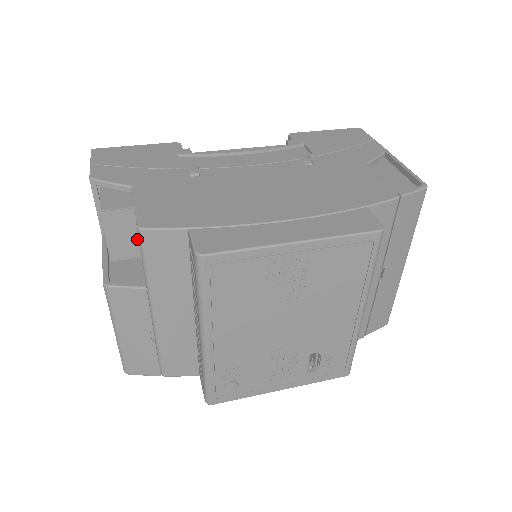
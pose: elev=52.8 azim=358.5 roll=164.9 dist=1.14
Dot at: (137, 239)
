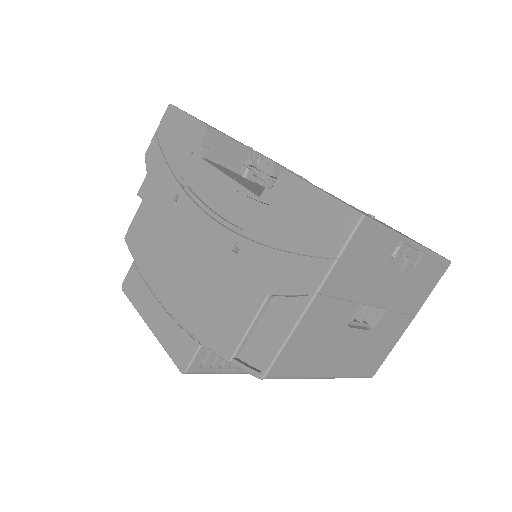
Dot at: occluded
